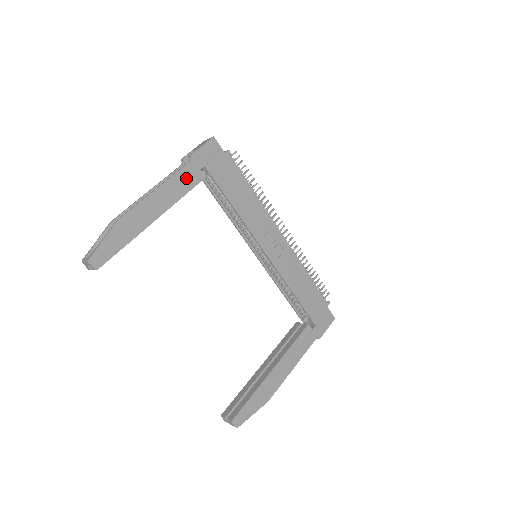
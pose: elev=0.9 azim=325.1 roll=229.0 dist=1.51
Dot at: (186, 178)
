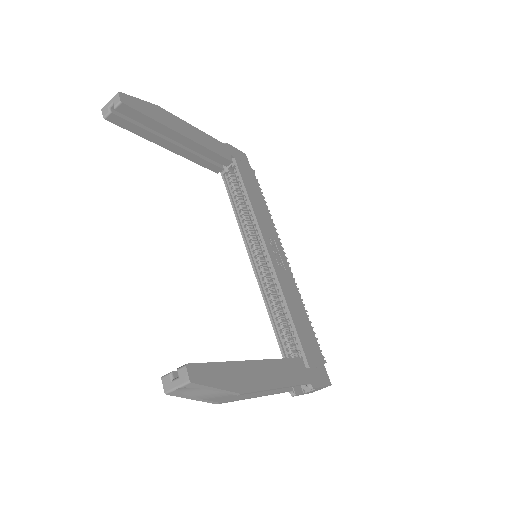
Dot at: (218, 147)
